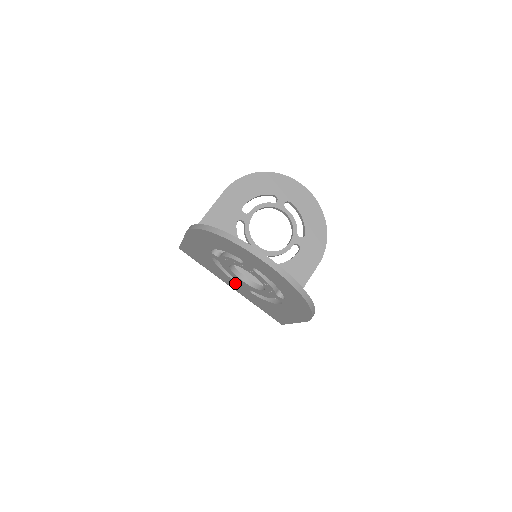
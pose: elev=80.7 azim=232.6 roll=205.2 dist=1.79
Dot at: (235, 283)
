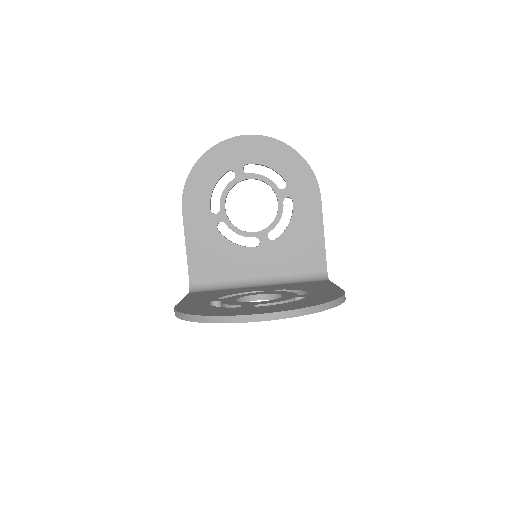
Dot at: occluded
